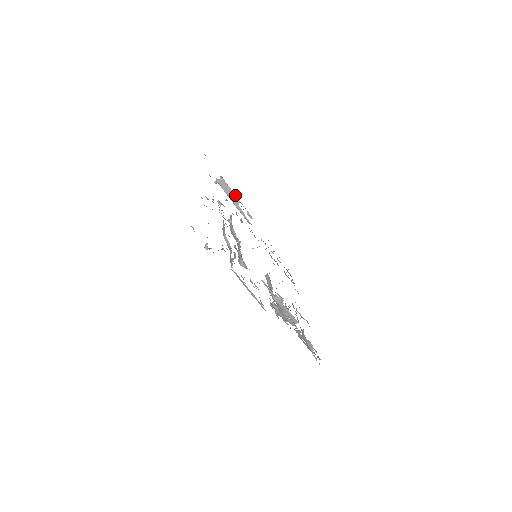
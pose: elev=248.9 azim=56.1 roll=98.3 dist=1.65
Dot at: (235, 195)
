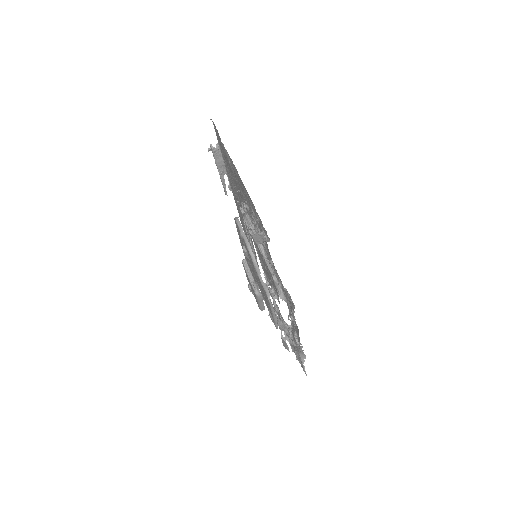
Dot at: (225, 166)
